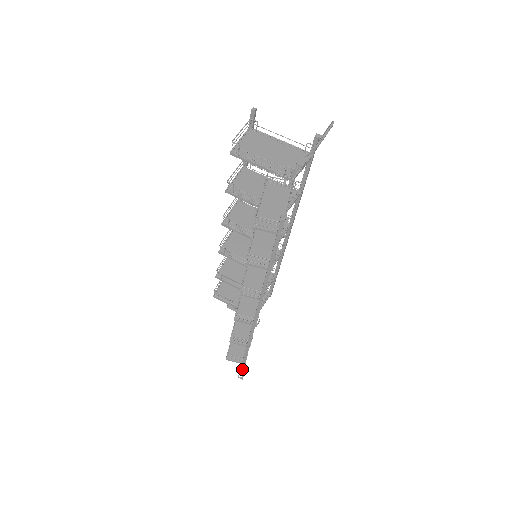
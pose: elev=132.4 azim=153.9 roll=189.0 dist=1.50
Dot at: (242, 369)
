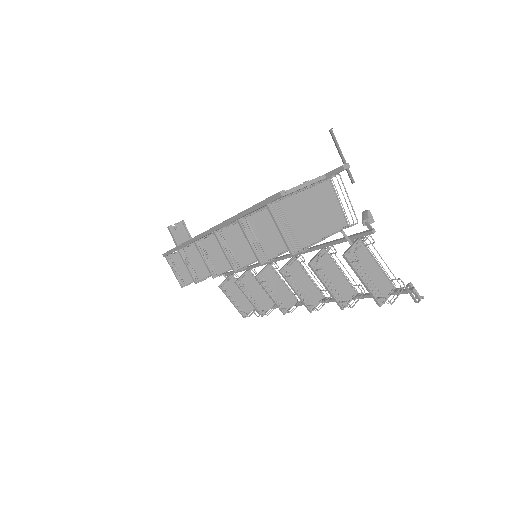
Dot at: occluded
